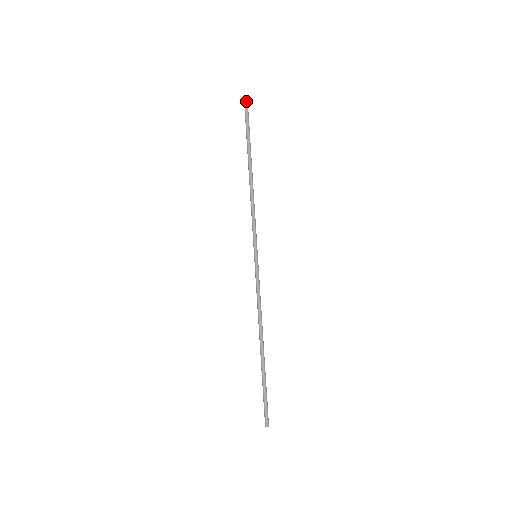
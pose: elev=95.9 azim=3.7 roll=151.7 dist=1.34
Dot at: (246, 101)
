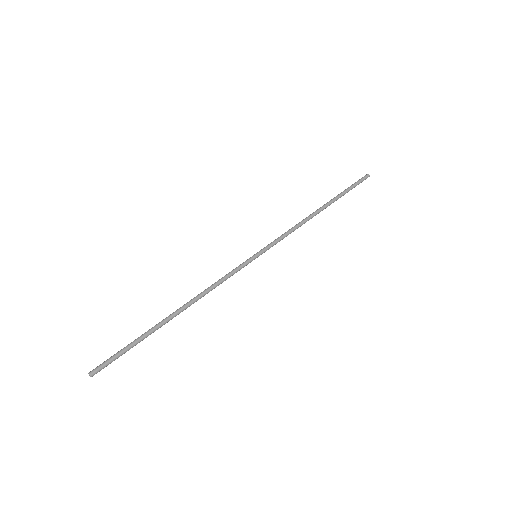
Dot at: (366, 176)
